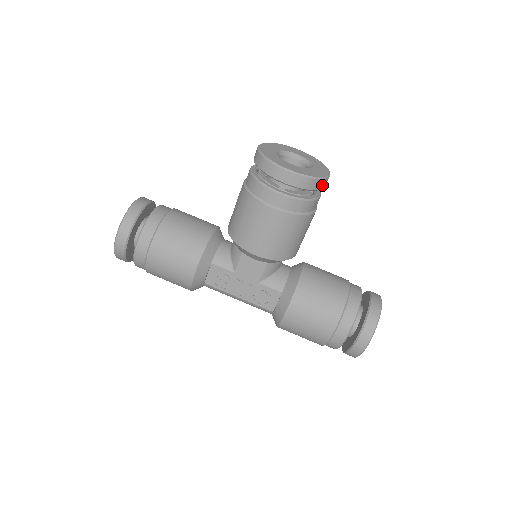
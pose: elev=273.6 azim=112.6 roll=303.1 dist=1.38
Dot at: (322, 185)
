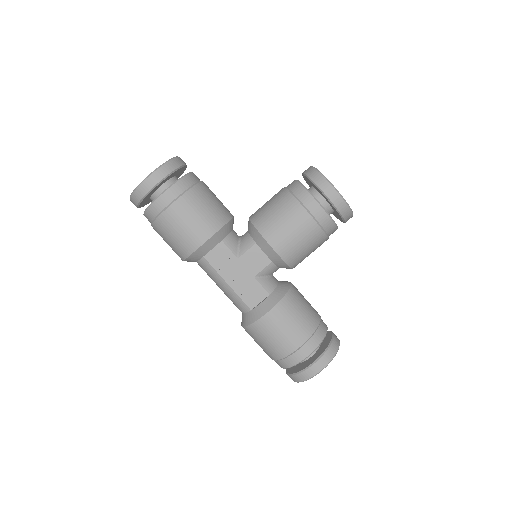
Dot at: (348, 218)
